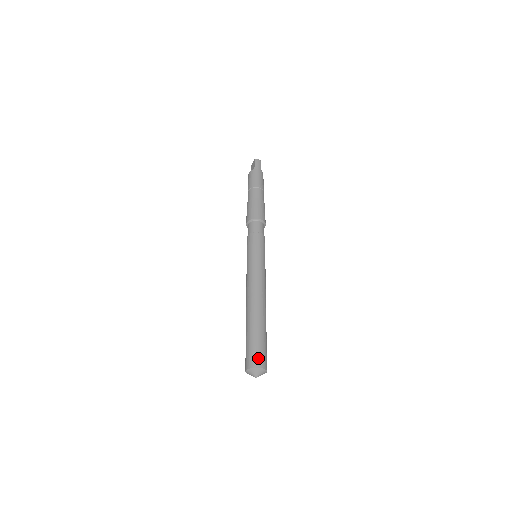
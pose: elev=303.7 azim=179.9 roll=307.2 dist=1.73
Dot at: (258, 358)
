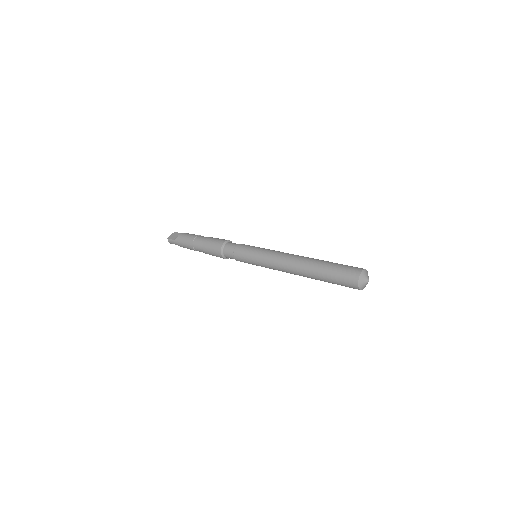
Dot at: occluded
